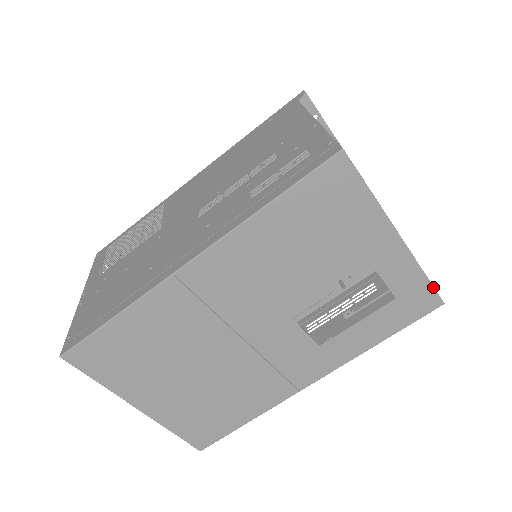
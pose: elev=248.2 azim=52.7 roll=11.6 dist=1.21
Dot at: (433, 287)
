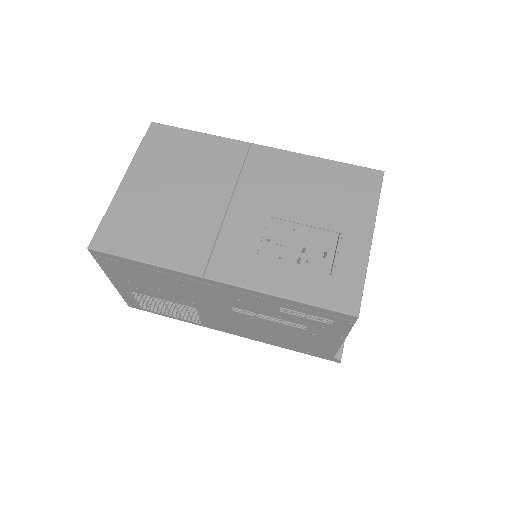
Dot at: (362, 294)
